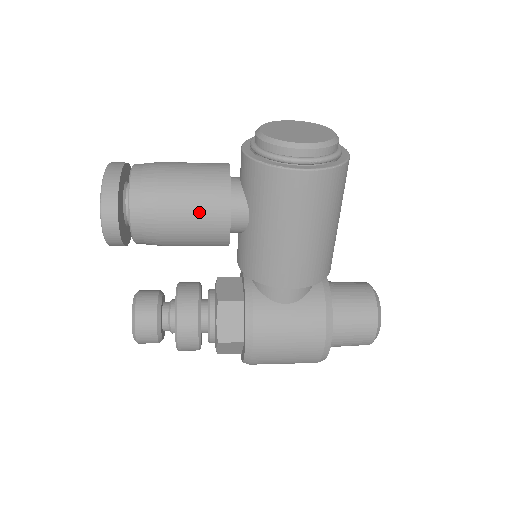
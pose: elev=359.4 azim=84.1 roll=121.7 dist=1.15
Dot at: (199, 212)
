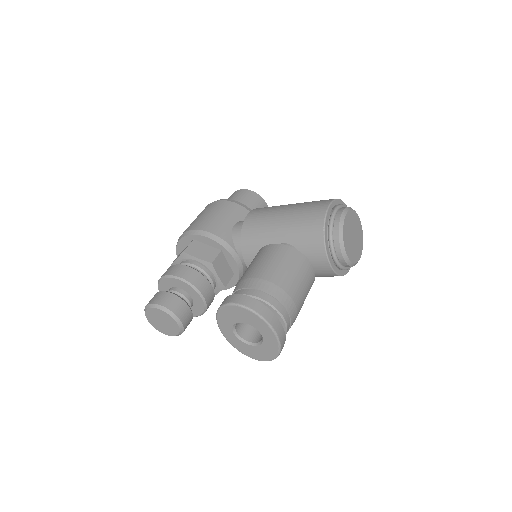
Dot at: occluded
